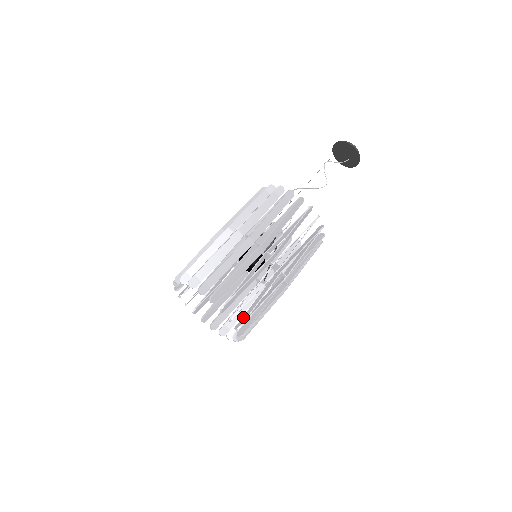
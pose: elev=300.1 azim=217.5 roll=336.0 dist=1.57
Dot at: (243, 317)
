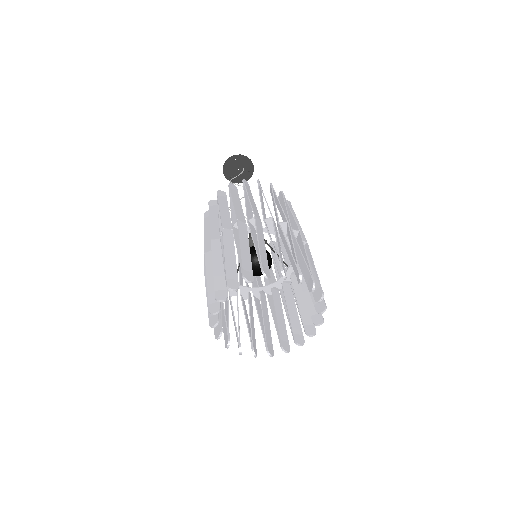
Dot at: occluded
